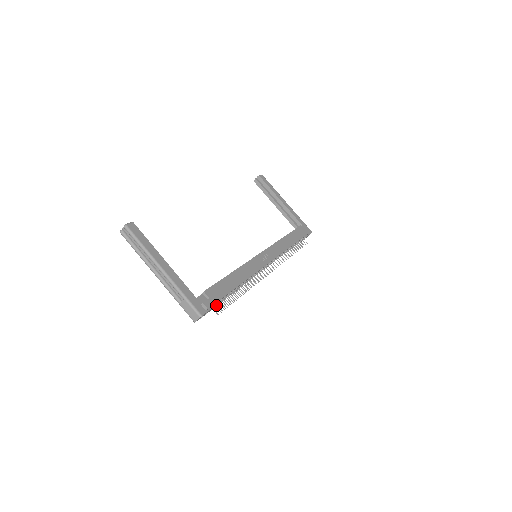
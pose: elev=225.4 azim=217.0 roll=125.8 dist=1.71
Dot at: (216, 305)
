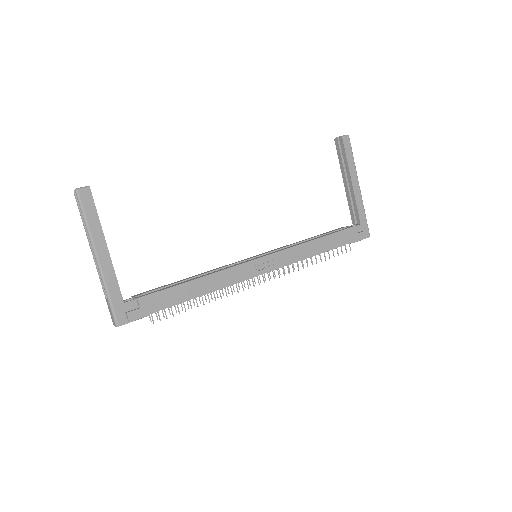
Dot at: occluded
